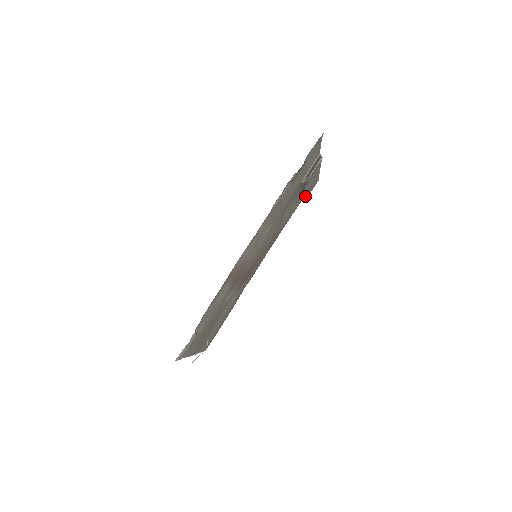
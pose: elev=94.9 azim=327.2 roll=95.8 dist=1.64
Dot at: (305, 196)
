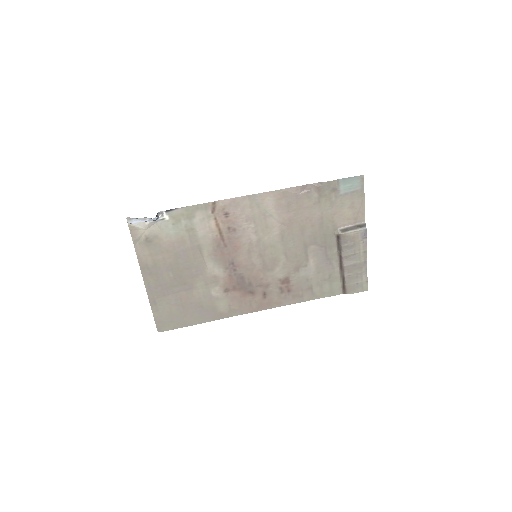
Dot at: (345, 288)
